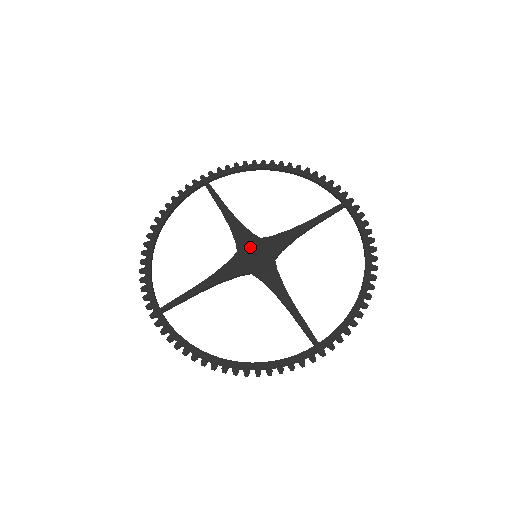
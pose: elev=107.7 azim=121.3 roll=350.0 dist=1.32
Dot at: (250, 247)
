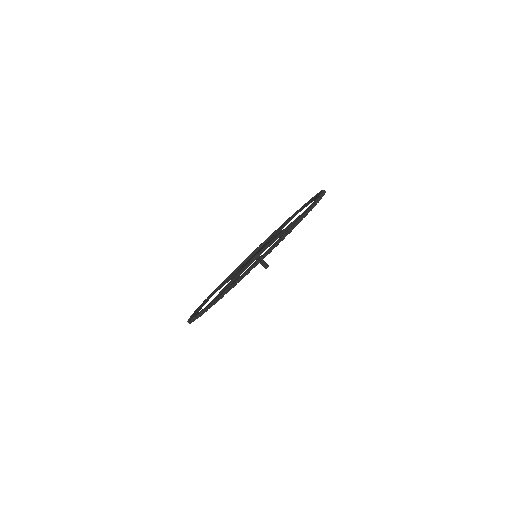
Dot at: occluded
